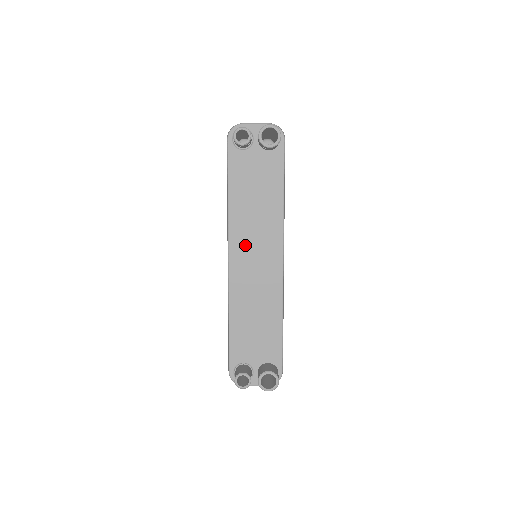
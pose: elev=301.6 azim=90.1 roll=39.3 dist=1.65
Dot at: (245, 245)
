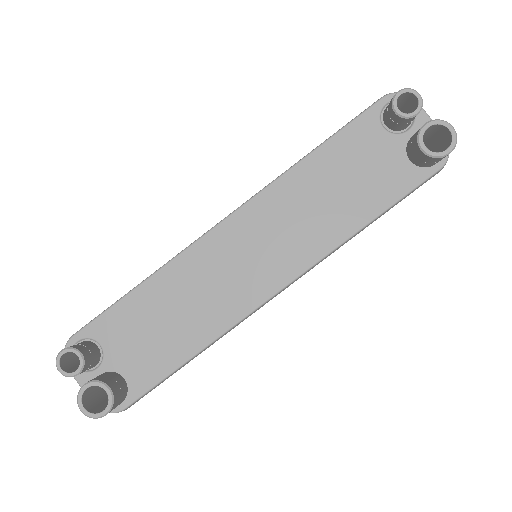
Dot at: (262, 225)
